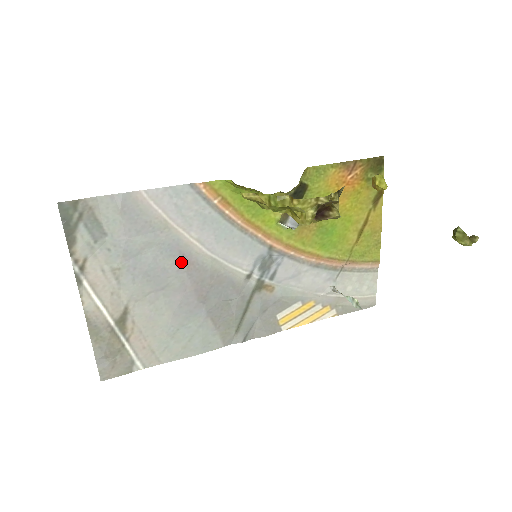
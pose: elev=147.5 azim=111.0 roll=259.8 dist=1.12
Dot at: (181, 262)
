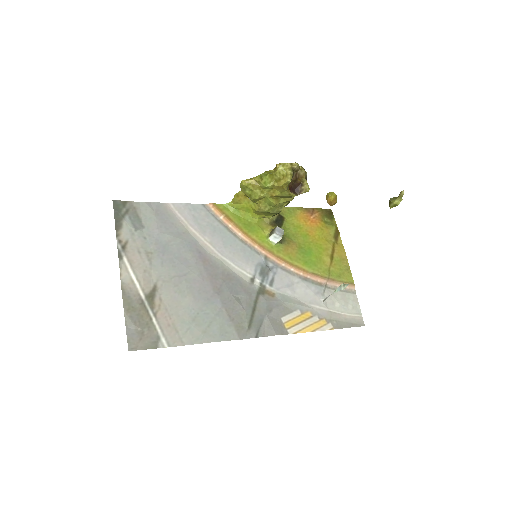
Dot at: (198, 257)
